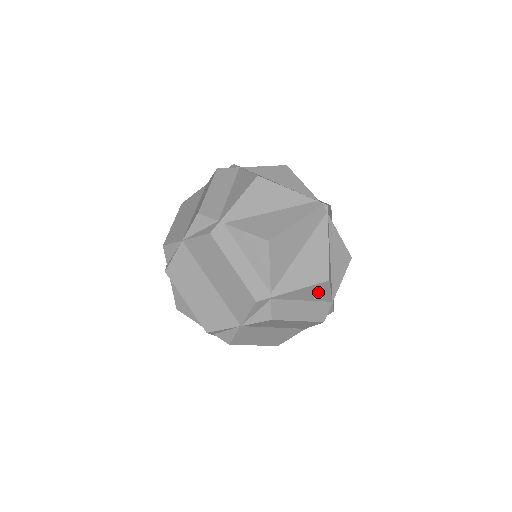
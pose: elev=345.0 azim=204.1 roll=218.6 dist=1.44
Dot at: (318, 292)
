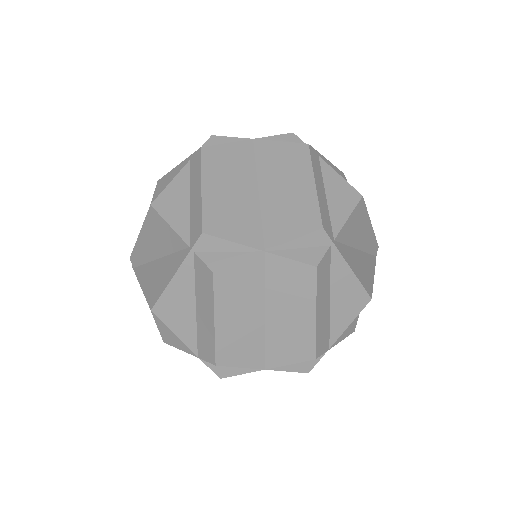
Dot at: (347, 306)
